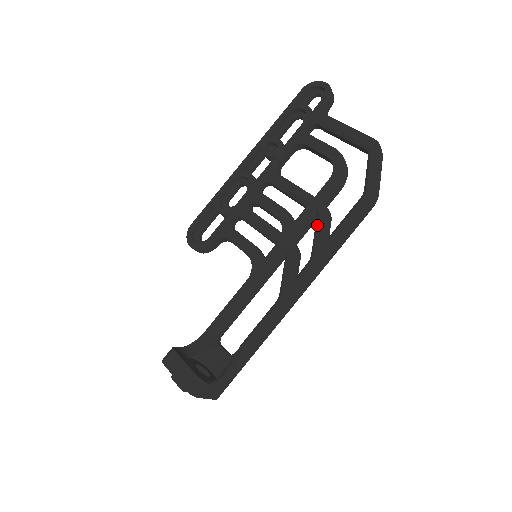
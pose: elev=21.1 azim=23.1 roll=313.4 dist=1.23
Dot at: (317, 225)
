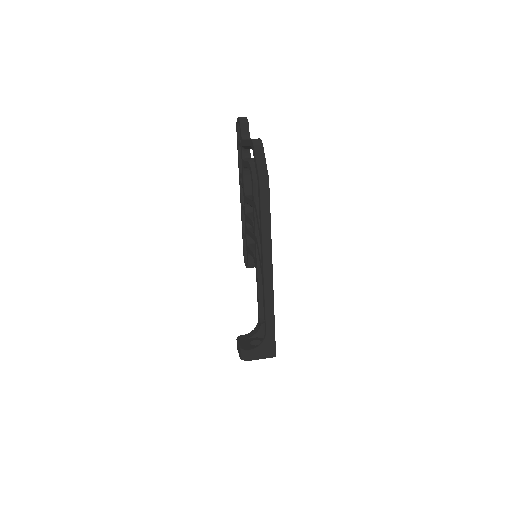
Dot at: occluded
